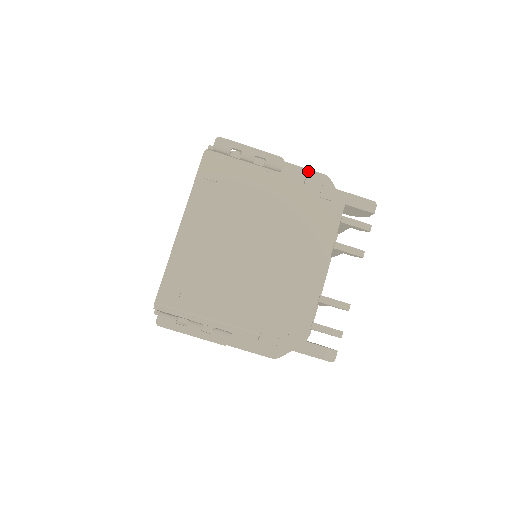
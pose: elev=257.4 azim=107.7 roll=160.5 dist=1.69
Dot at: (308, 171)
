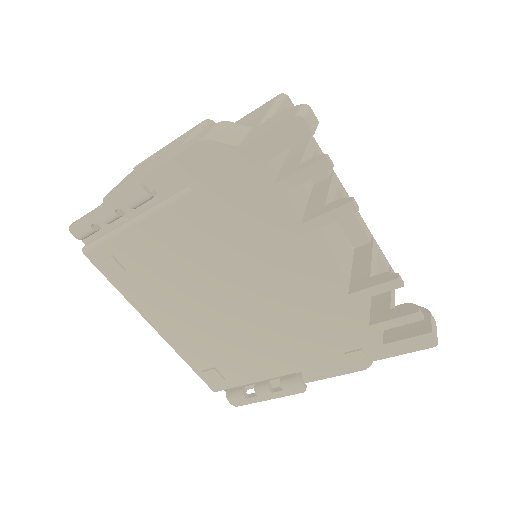
Dot at: (178, 159)
